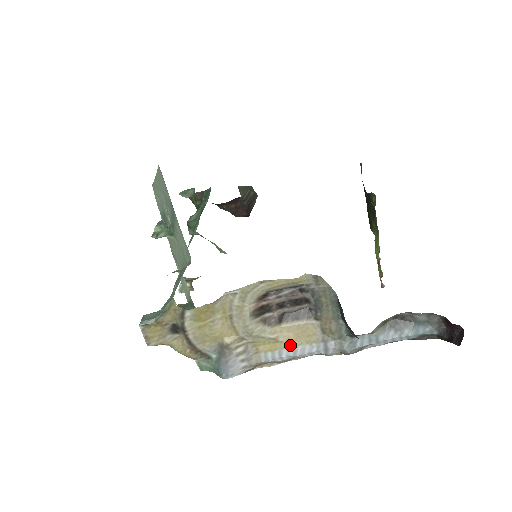
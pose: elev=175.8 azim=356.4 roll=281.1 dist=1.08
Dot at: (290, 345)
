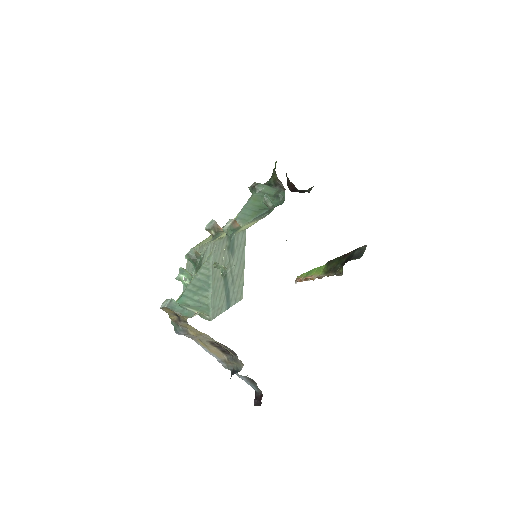
Dot at: (210, 350)
